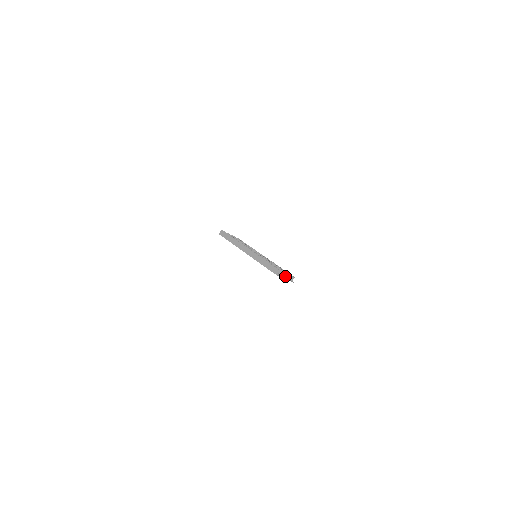
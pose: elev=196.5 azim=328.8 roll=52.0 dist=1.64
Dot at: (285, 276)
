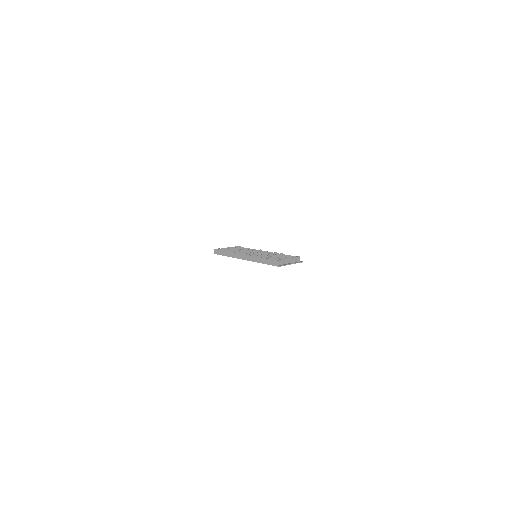
Dot at: (289, 262)
